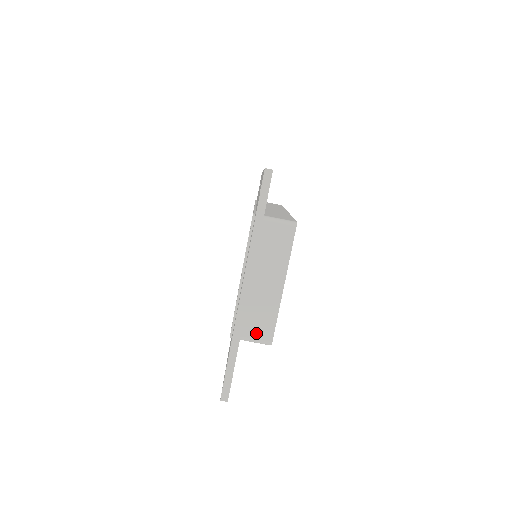
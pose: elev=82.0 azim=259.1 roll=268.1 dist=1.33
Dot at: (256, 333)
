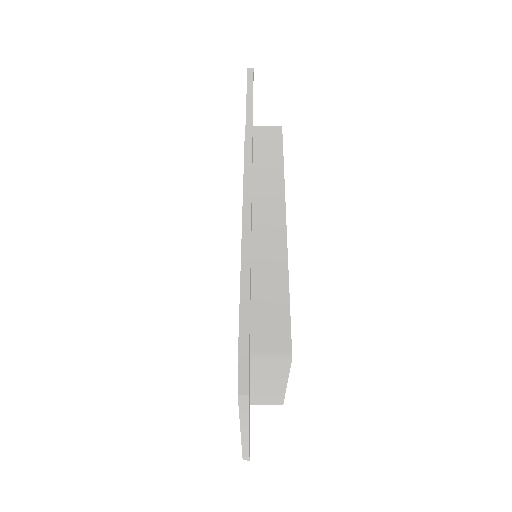
Dot at: (266, 403)
